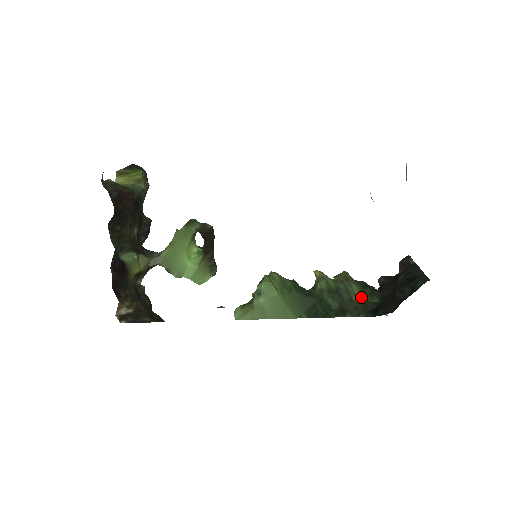
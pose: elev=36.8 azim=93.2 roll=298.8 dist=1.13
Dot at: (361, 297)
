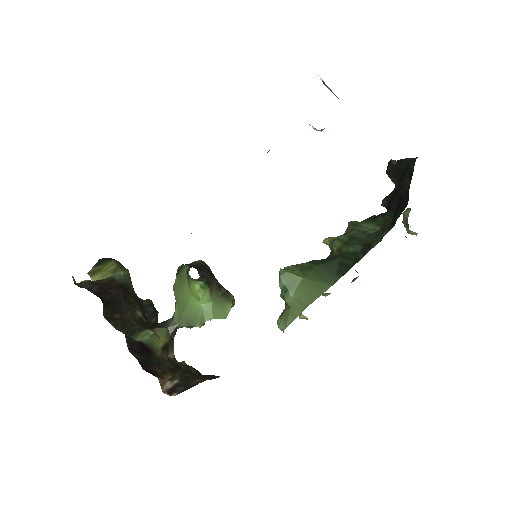
Dot at: (377, 227)
